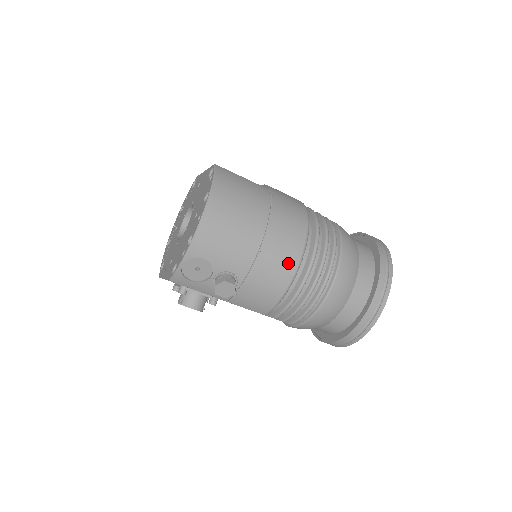
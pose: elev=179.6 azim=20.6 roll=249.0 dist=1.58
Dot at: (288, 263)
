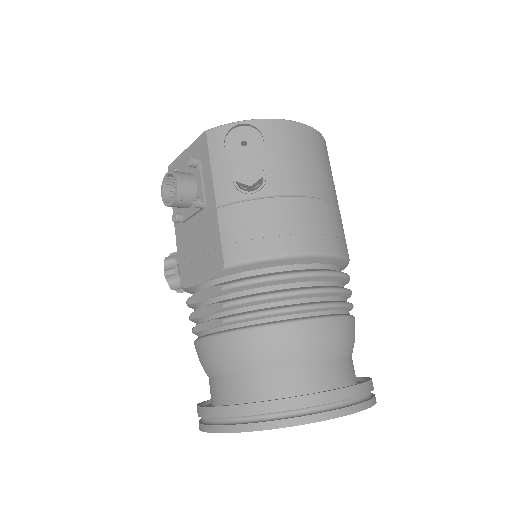
Dot at: (314, 238)
